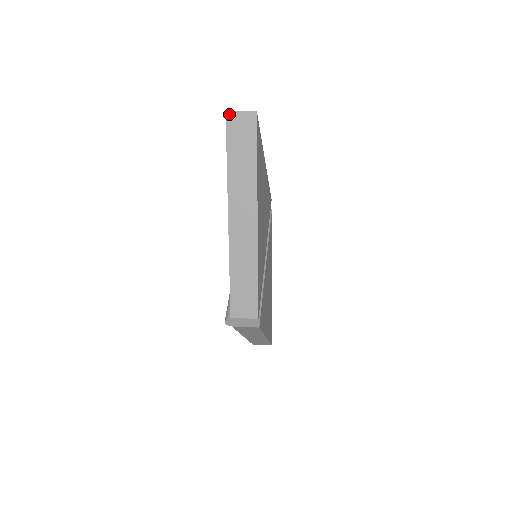
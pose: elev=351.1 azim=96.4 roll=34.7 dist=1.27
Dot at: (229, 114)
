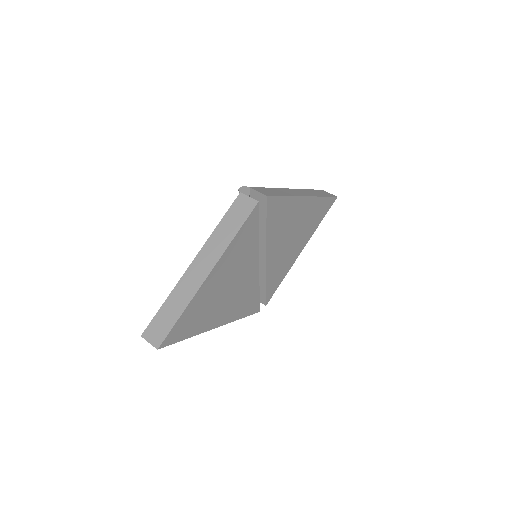
Dot at: (144, 337)
